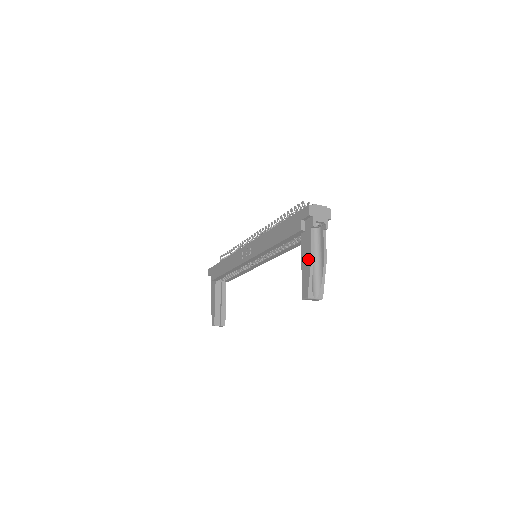
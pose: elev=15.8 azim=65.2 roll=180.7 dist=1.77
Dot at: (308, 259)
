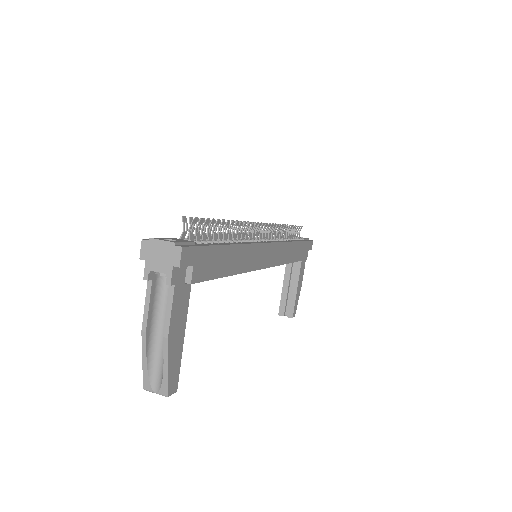
Dot at: (146, 329)
